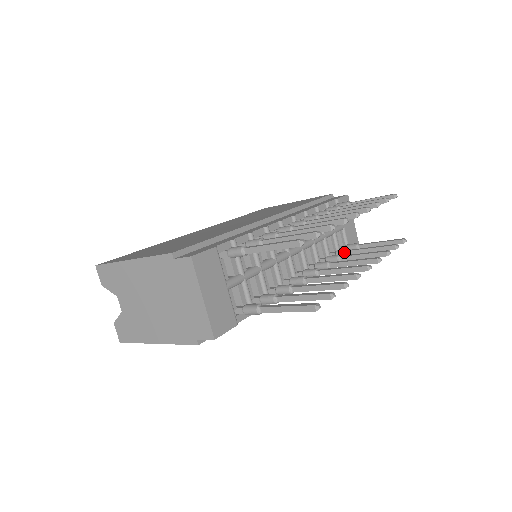
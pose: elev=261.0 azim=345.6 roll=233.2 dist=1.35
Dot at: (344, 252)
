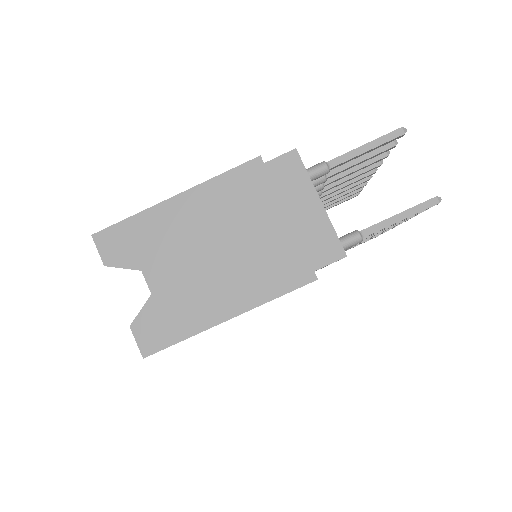
Dot at: occluded
